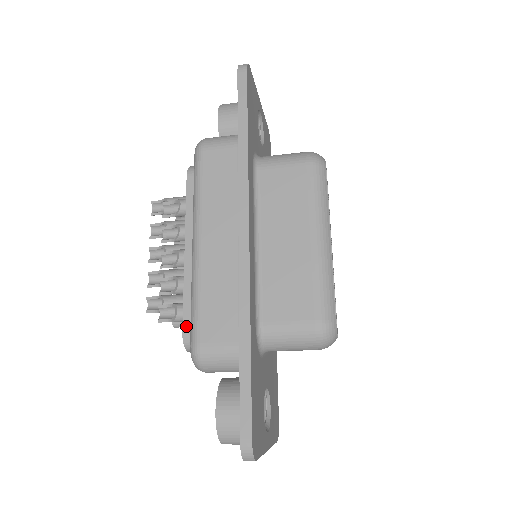
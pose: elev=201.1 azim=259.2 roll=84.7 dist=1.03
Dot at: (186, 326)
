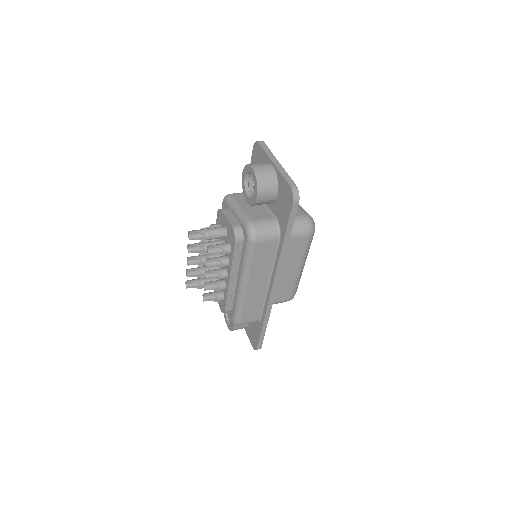
Dot at: (227, 309)
